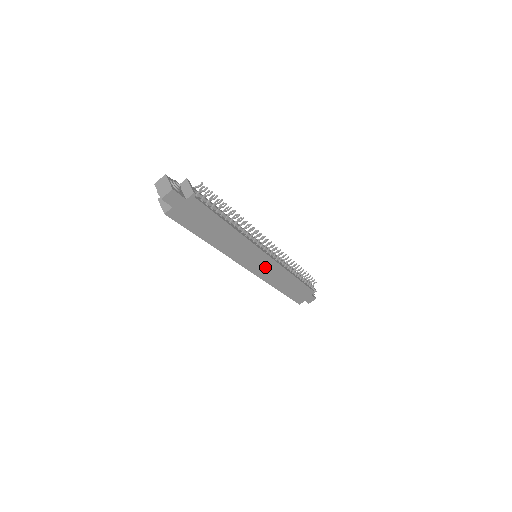
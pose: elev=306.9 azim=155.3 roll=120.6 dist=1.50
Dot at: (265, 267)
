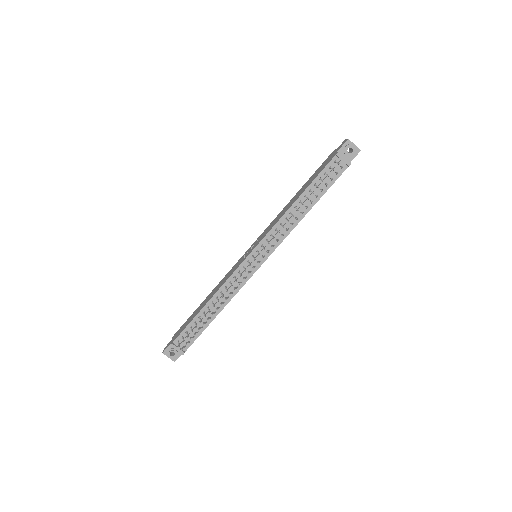
Dot at: occluded
